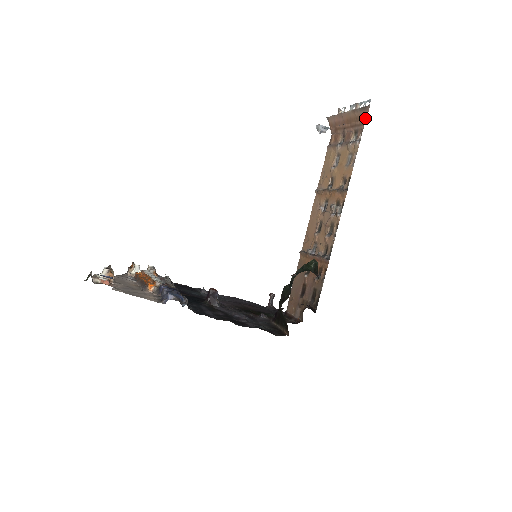
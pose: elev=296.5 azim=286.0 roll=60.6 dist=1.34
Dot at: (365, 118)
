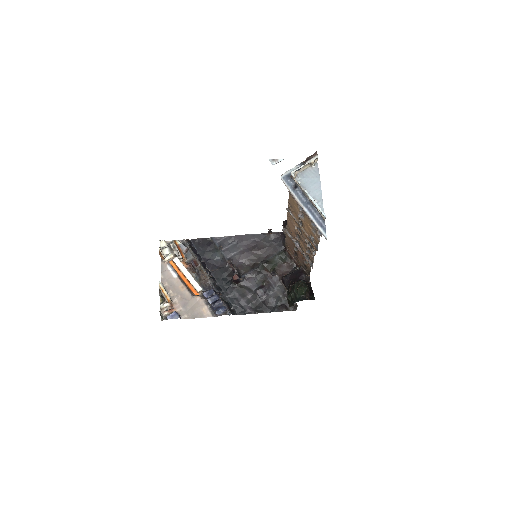
Dot at: occluded
